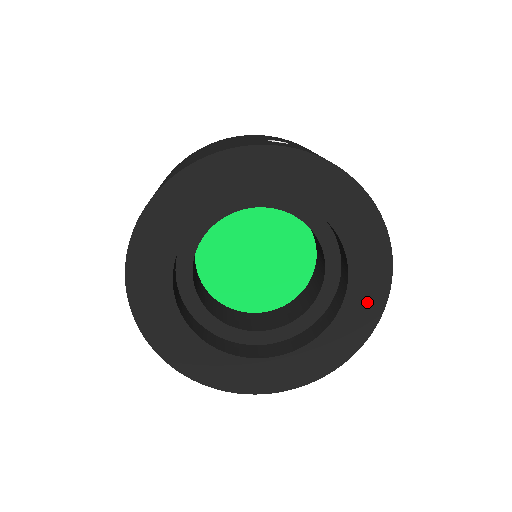
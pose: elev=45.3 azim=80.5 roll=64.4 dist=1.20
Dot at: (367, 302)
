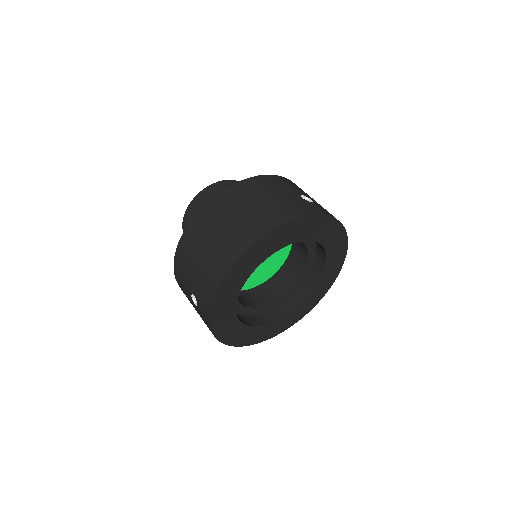
Dot at: (322, 289)
